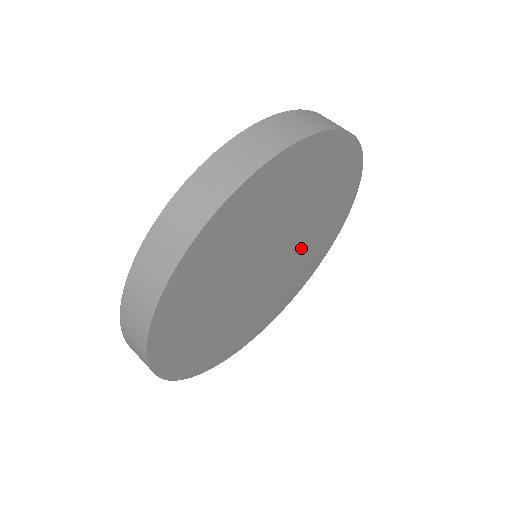
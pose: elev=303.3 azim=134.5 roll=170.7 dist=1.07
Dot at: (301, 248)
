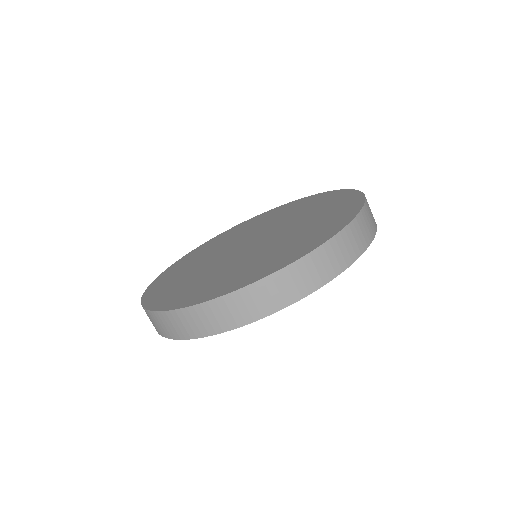
Dot at: occluded
